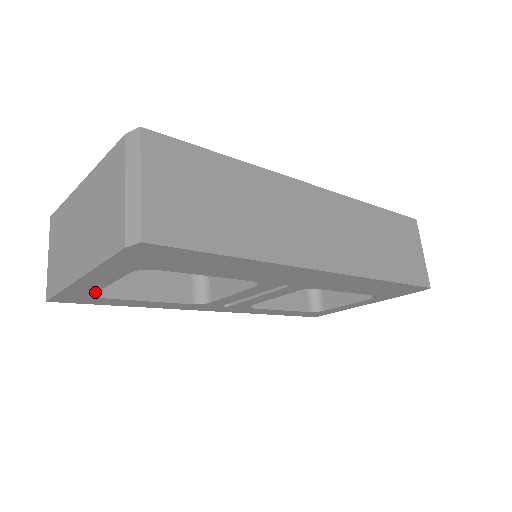
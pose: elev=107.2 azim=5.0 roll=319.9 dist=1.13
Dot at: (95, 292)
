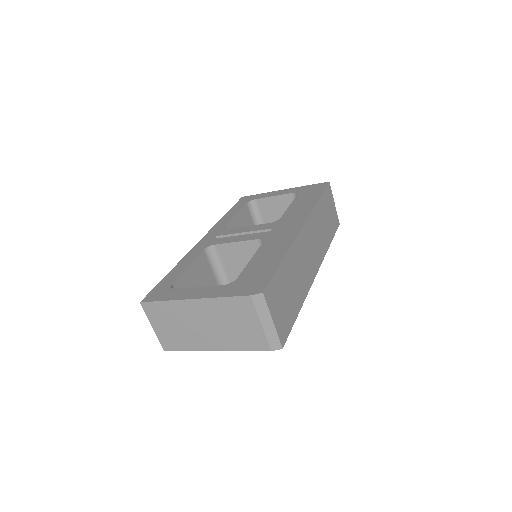
Dot at: occluded
